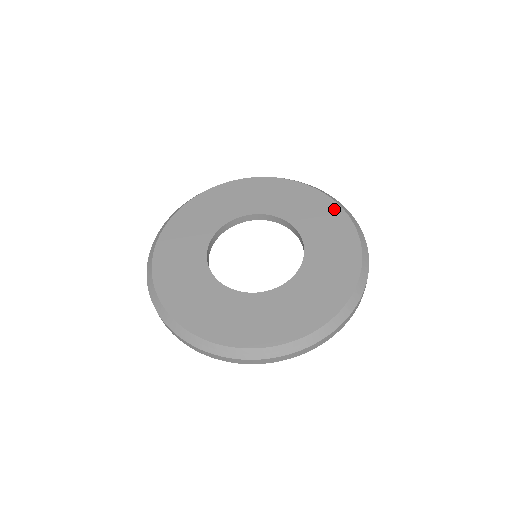
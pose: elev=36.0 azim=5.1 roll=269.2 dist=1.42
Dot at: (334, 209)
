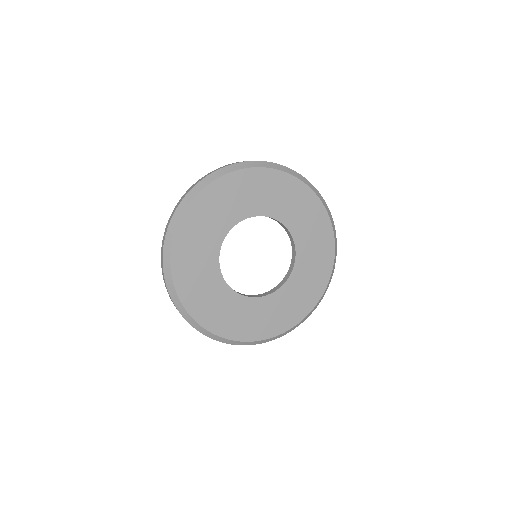
Dot at: (286, 180)
